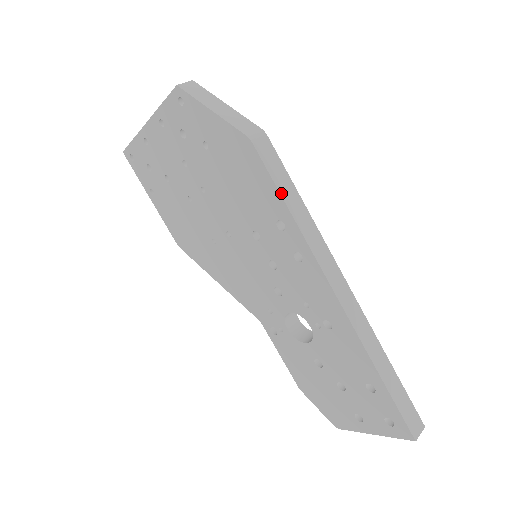
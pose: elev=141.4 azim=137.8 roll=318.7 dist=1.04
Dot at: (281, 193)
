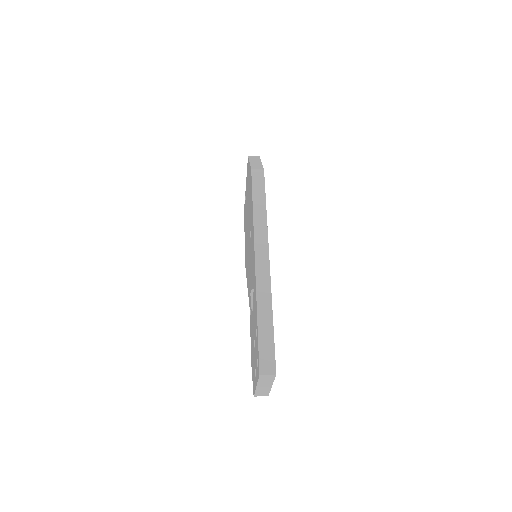
Dot at: (253, 197)
